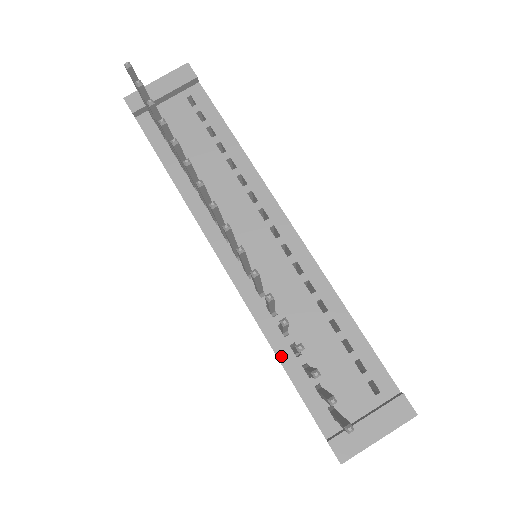
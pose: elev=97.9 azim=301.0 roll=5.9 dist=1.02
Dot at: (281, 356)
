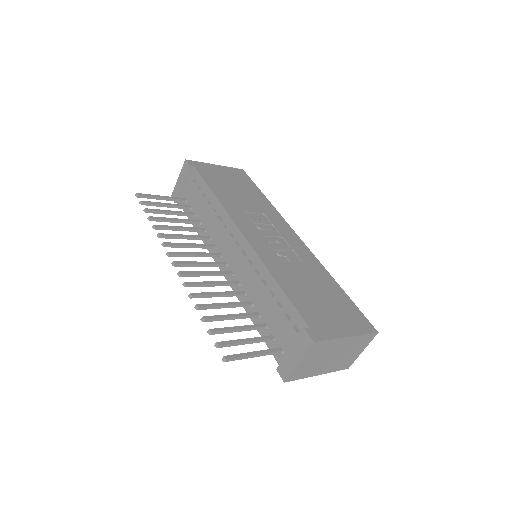
Dot at: (253, 321)
